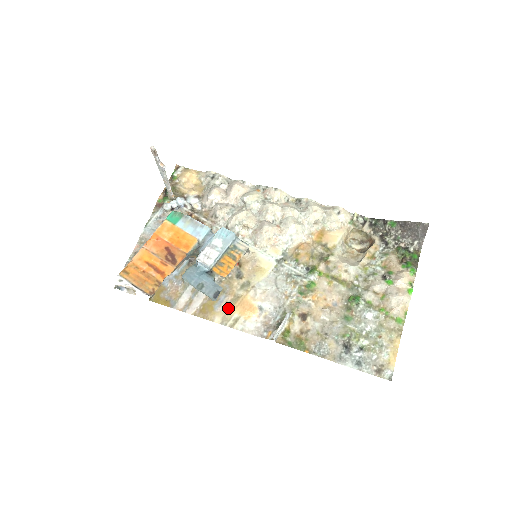
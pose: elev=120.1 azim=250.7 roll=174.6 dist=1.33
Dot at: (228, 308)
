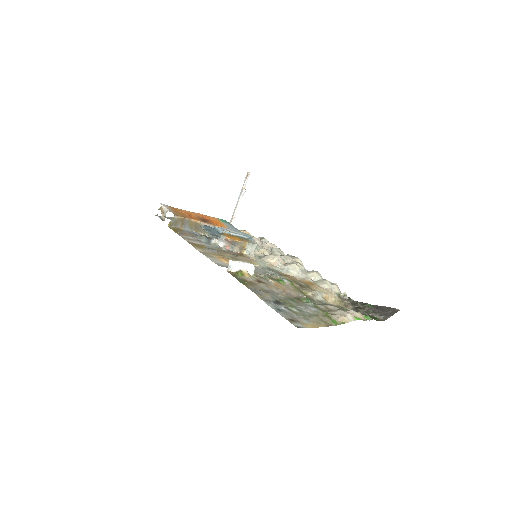
Dot at: (212, 253)
